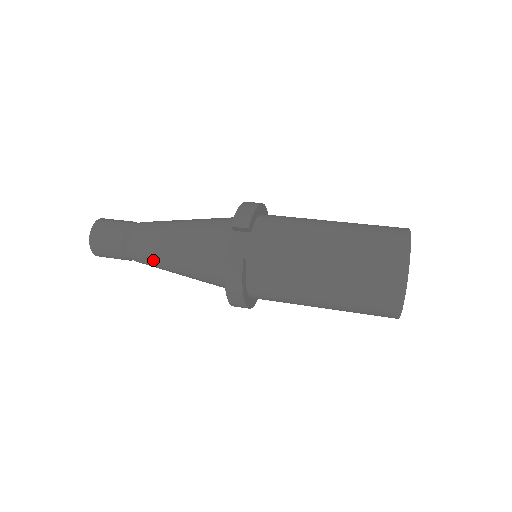
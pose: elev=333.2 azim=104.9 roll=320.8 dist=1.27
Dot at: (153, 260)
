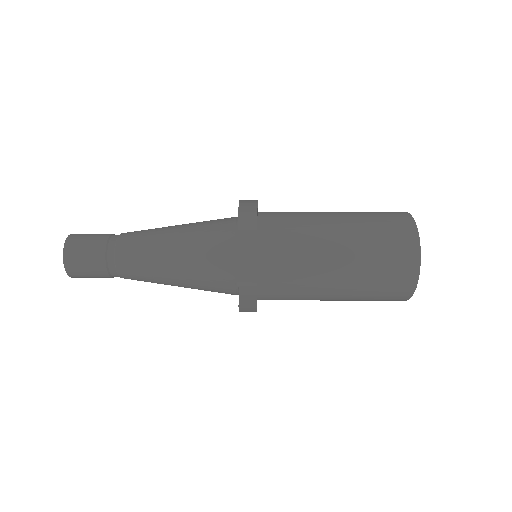
Dot at: occluded
